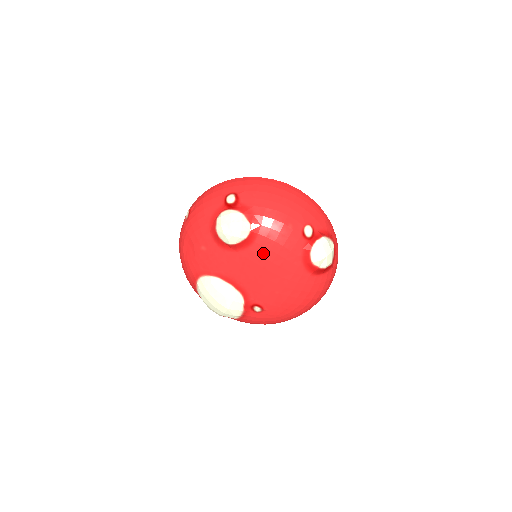
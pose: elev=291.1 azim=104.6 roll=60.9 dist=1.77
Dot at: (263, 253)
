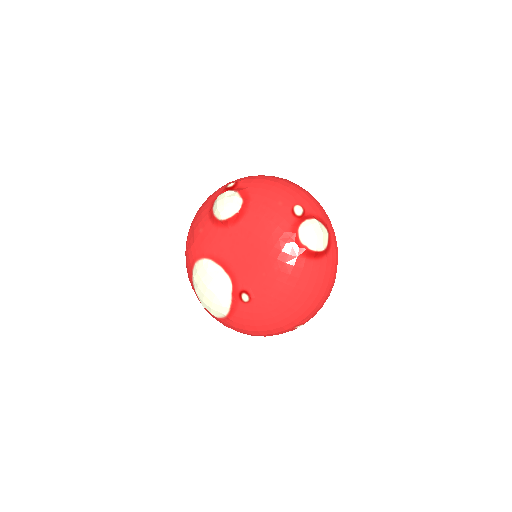
Dot at: (252, 228)
